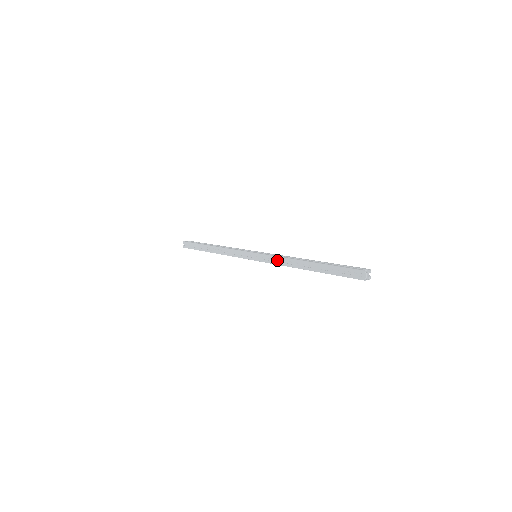
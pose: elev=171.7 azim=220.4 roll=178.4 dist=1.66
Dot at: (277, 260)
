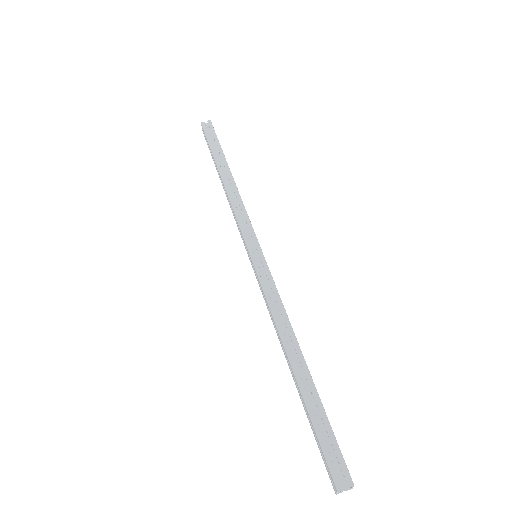
Dot at: (269, 302)
